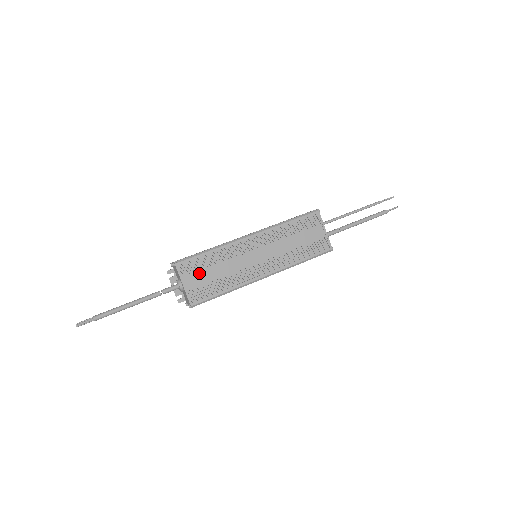
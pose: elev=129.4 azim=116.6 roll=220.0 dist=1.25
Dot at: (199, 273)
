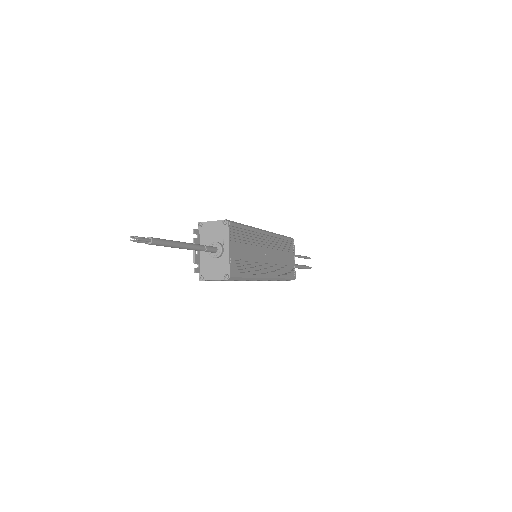
Dot at: (238, 244)
